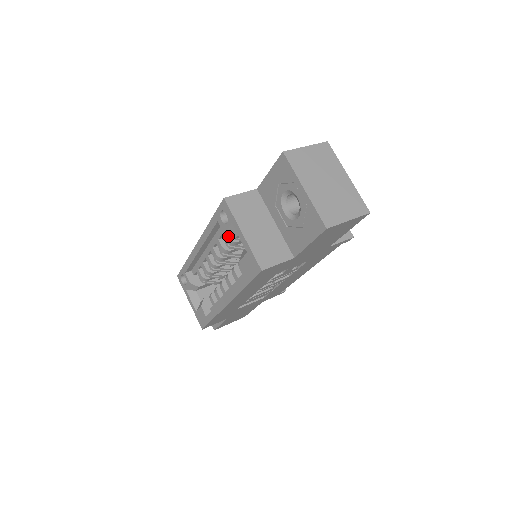
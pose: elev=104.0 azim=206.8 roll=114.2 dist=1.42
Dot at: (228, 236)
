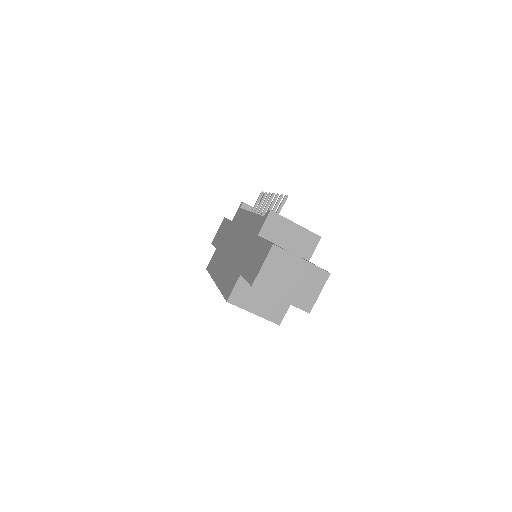
Dot at: occluded
